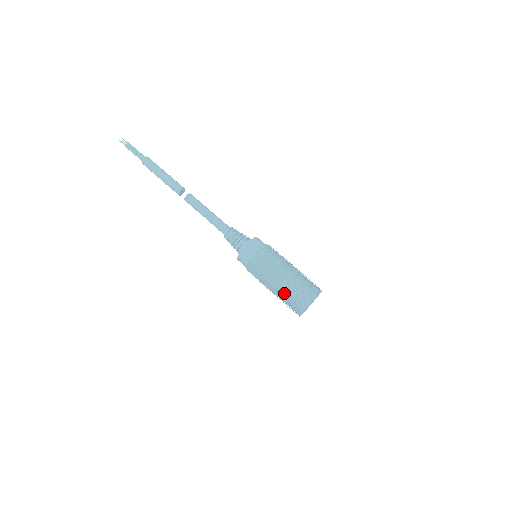
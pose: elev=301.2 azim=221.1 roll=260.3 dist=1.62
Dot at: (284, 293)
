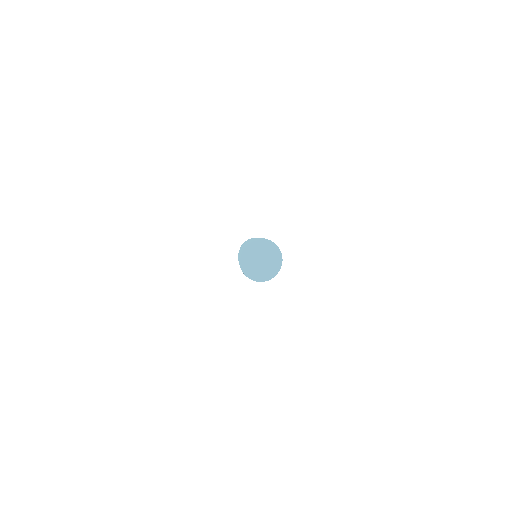
Dot at: occluded
